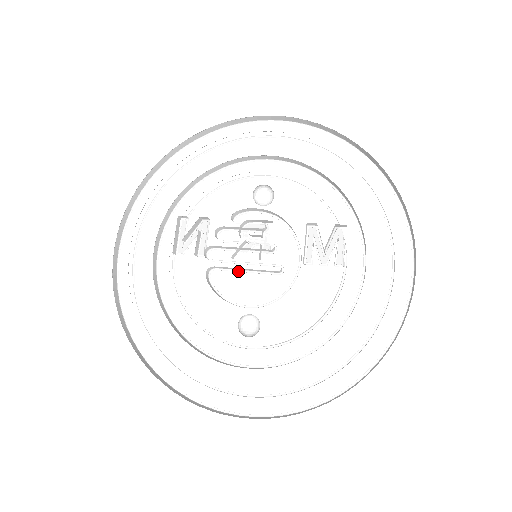
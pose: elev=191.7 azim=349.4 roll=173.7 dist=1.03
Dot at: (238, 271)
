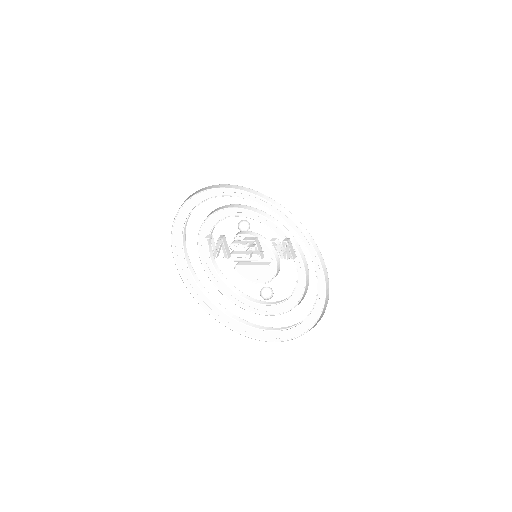
Dot at: (249, 265)
